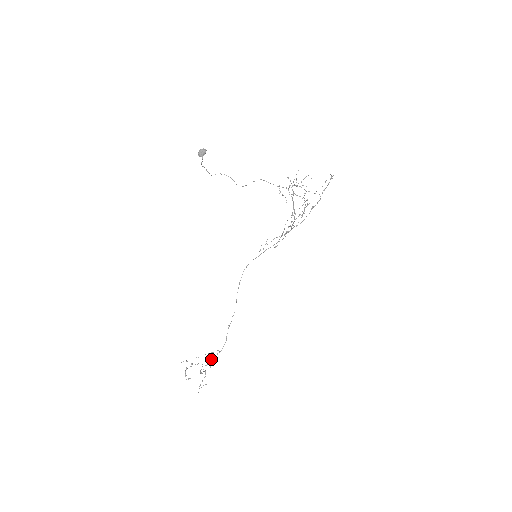
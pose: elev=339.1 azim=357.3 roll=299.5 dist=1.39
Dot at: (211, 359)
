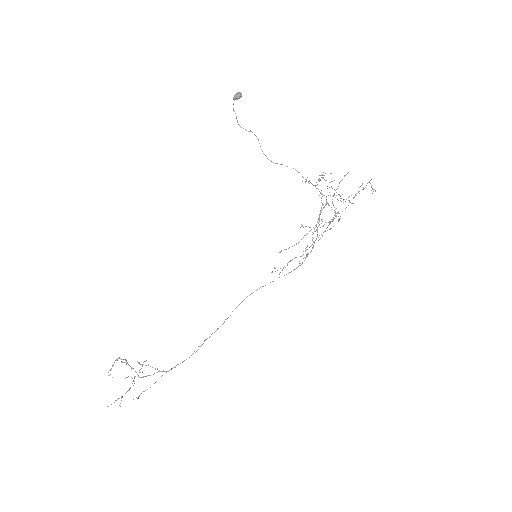
Dot at: occluded
